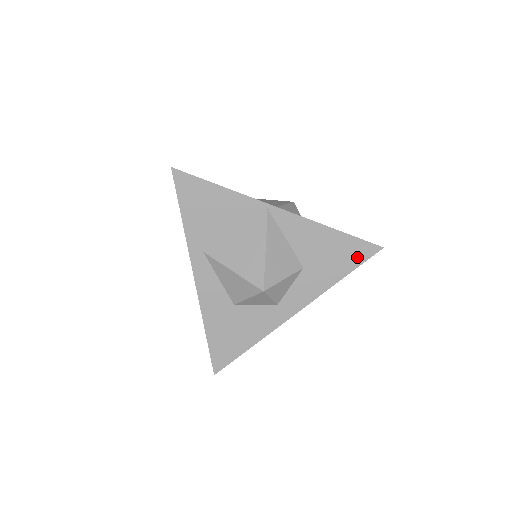
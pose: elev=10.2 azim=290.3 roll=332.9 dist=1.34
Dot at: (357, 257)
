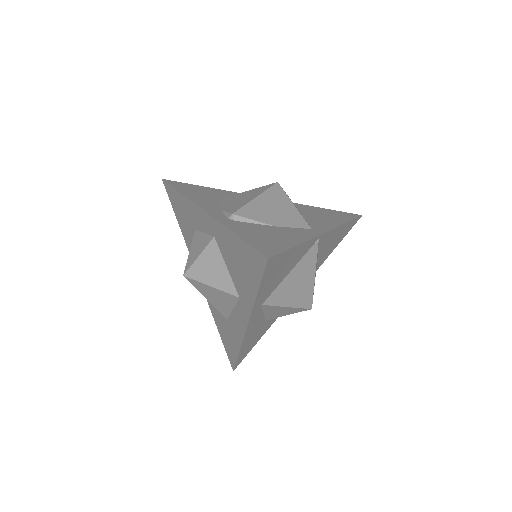
Dot at: (347, 232)
